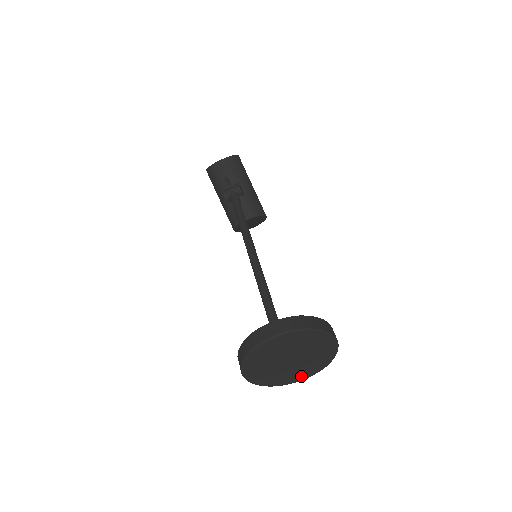
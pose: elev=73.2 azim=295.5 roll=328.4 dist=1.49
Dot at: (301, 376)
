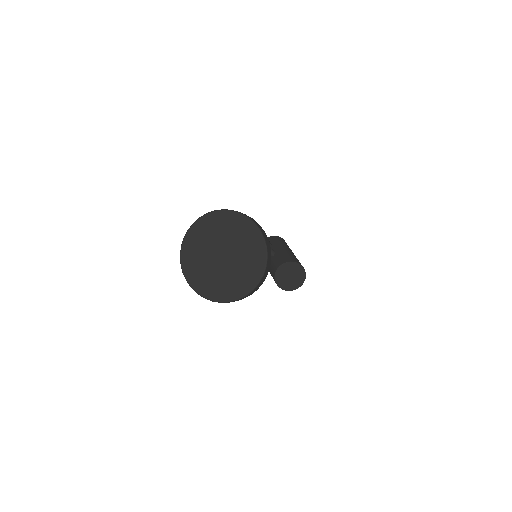
Dot at: (246, 284)
